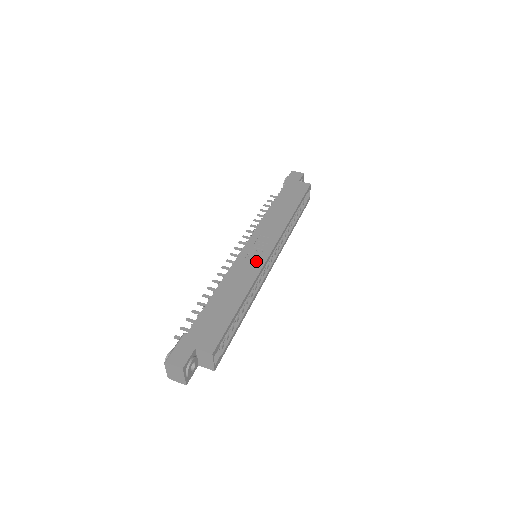
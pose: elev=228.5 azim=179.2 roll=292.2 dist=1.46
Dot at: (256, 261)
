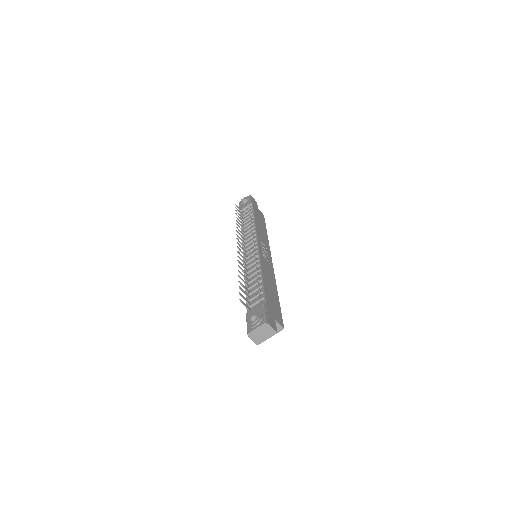
Dot at: (269, 263)
